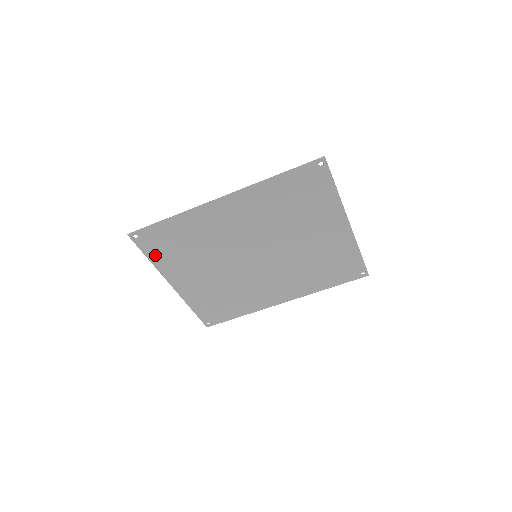
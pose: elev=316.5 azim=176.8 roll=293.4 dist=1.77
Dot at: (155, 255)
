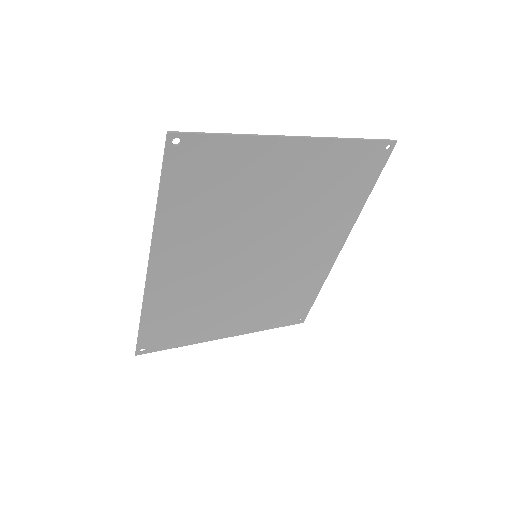
Dot at: (178, 341)
